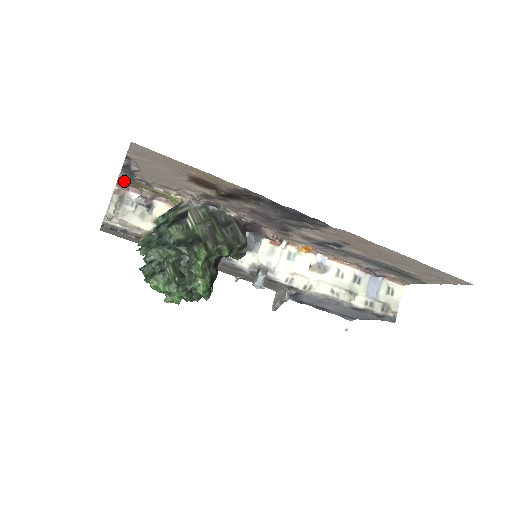
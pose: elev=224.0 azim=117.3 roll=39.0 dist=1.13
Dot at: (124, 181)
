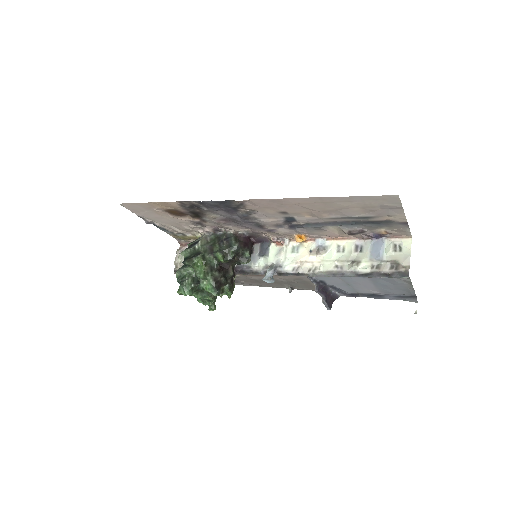
Dot at: (180, 240)
